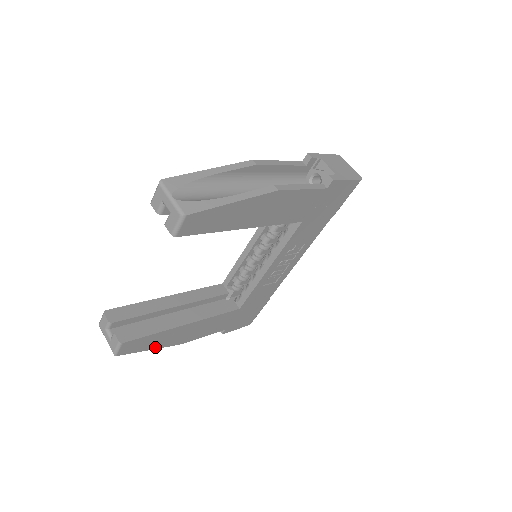
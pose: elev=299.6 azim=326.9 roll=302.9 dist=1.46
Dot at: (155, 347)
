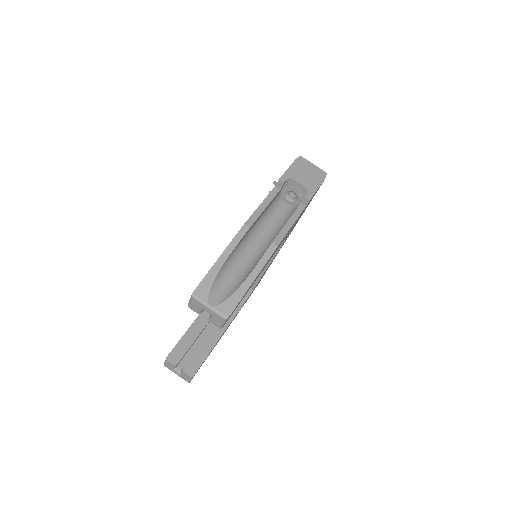
Dot at: occluded
